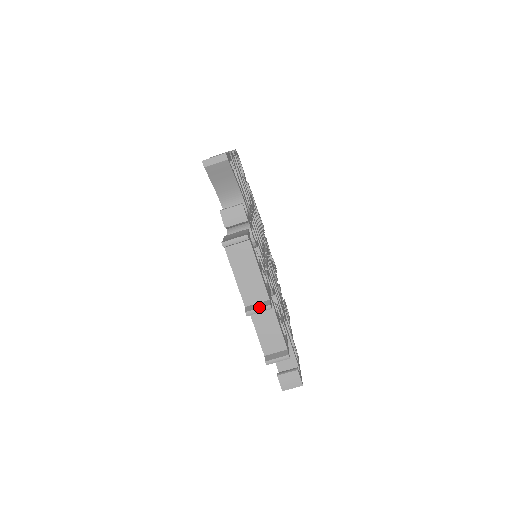
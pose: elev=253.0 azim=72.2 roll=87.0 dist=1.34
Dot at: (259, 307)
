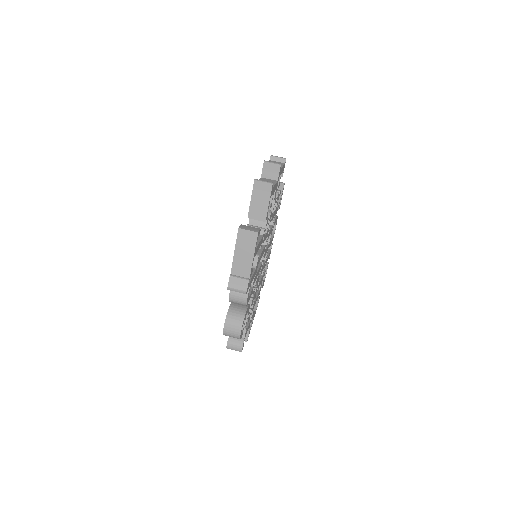
Dot at: (274, 163)
